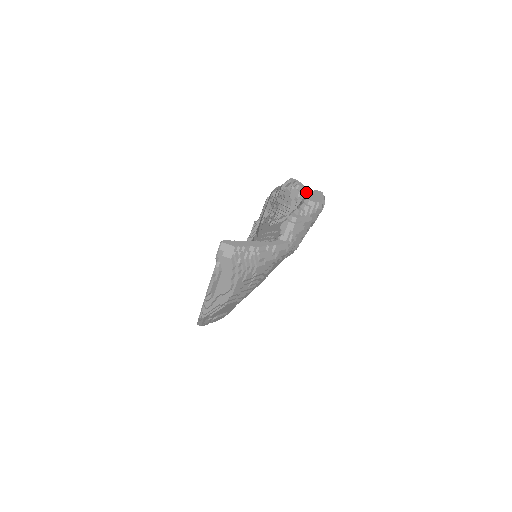
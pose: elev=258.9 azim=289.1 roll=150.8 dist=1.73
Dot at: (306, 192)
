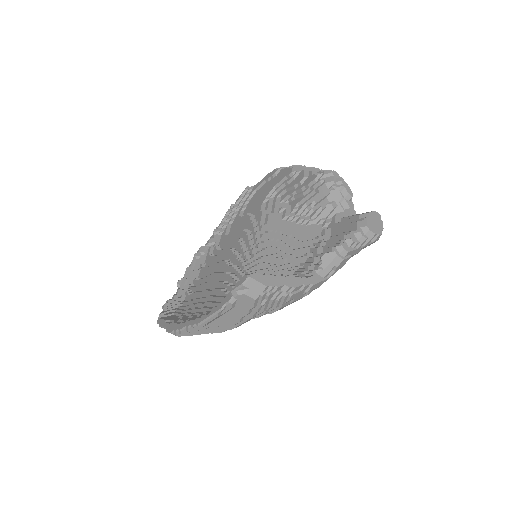
Dot at: (350, 199)
